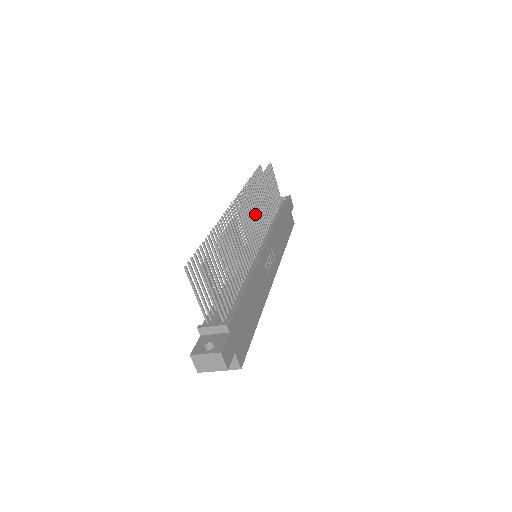
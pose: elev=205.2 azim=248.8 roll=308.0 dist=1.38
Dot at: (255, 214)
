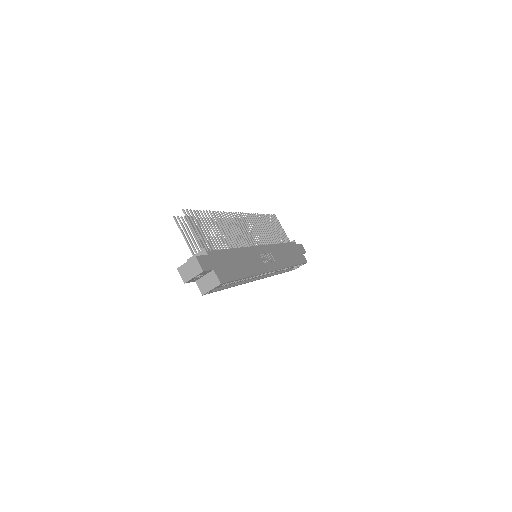
Dot at: (252, 228)
